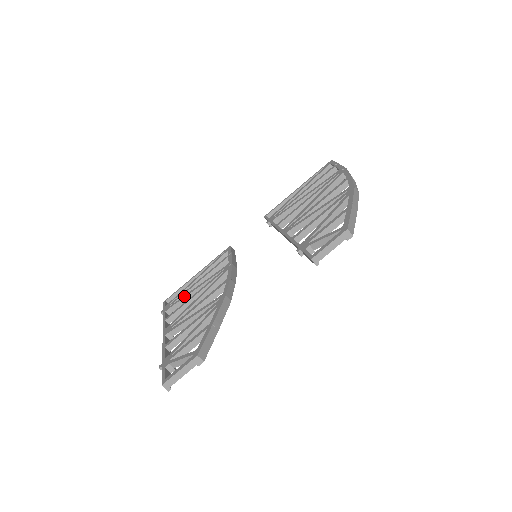
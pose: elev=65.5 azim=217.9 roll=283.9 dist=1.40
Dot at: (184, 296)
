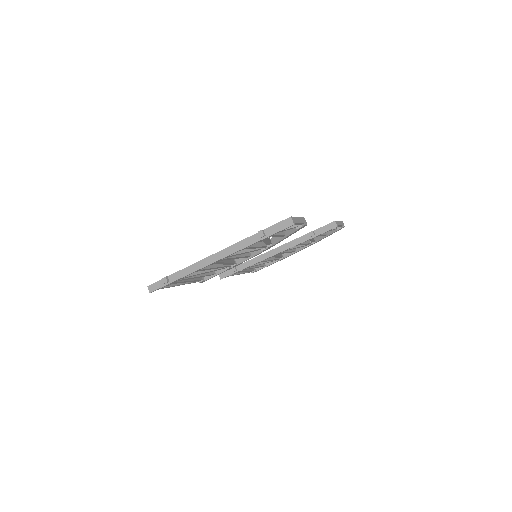
Dot at: occluded
